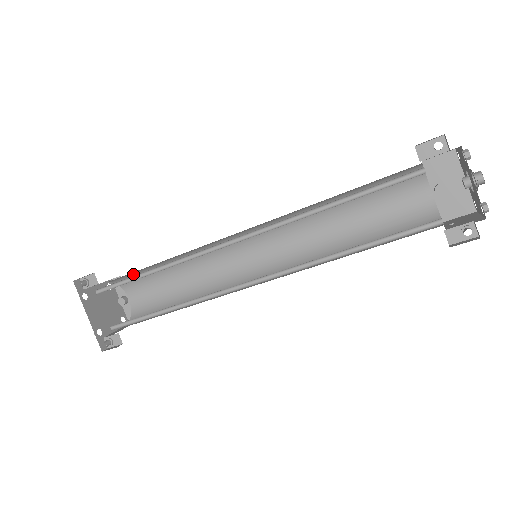
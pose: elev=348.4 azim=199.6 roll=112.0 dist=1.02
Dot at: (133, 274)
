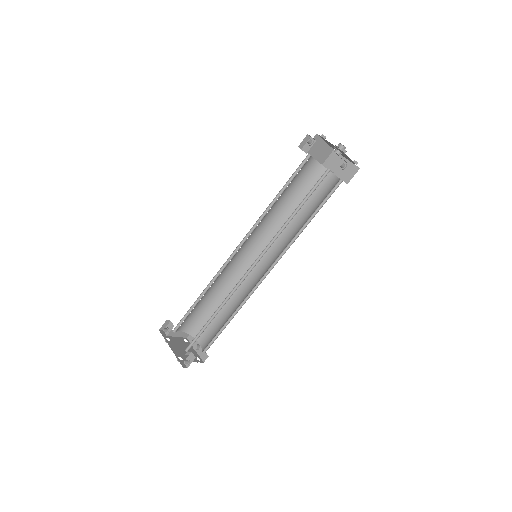
Dot at: (196, 318)
